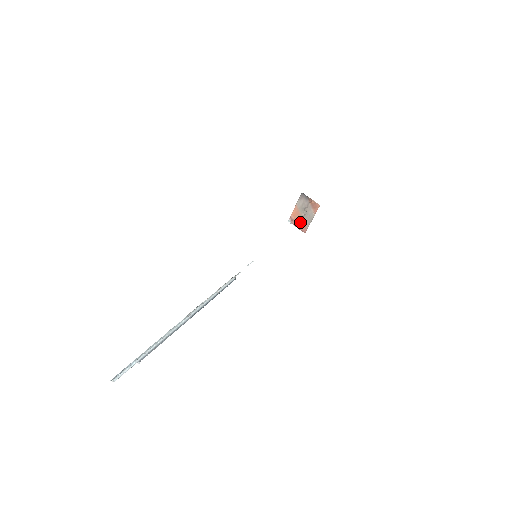
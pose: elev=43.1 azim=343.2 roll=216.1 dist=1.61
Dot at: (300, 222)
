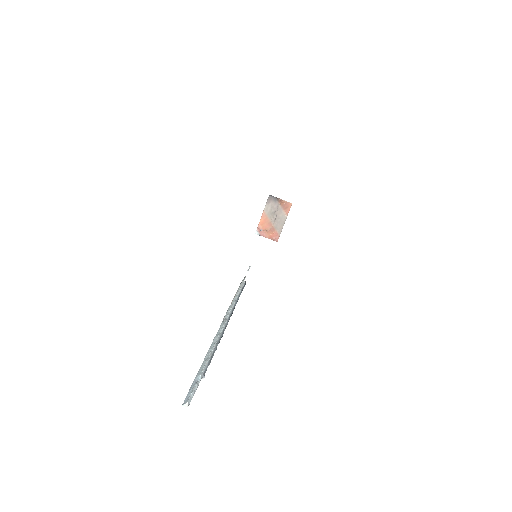
Dot at: (270, 230)
